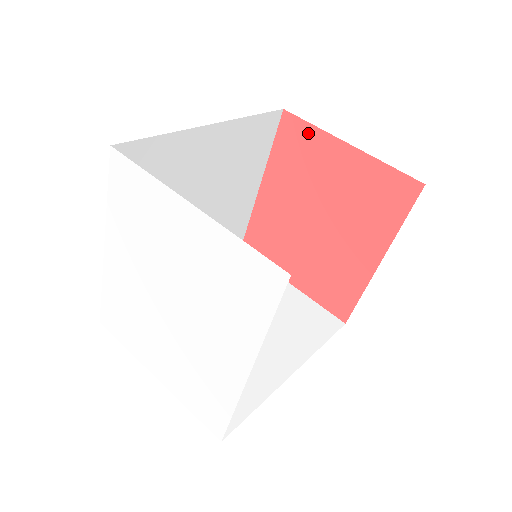
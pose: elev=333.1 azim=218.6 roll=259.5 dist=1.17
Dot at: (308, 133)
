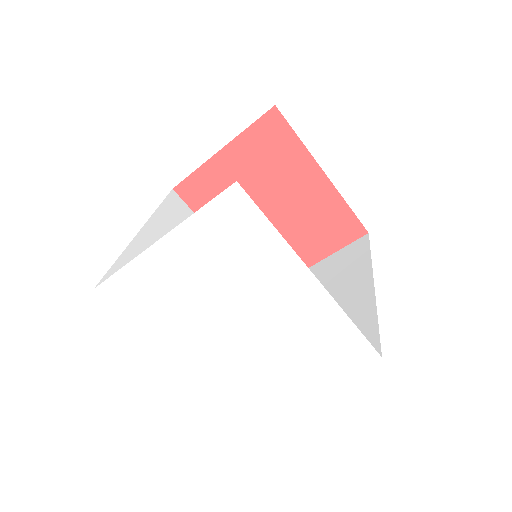
Dot at: (198, 179)
